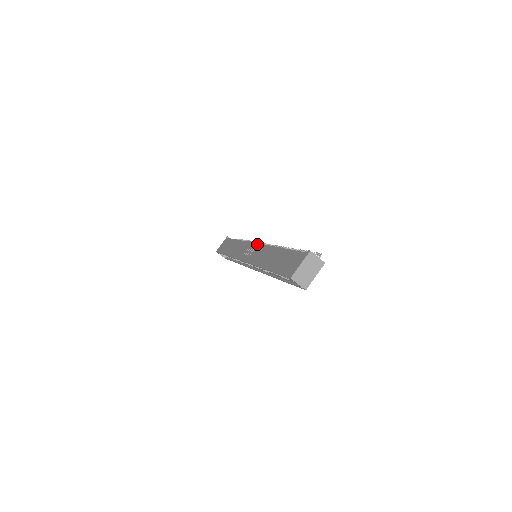
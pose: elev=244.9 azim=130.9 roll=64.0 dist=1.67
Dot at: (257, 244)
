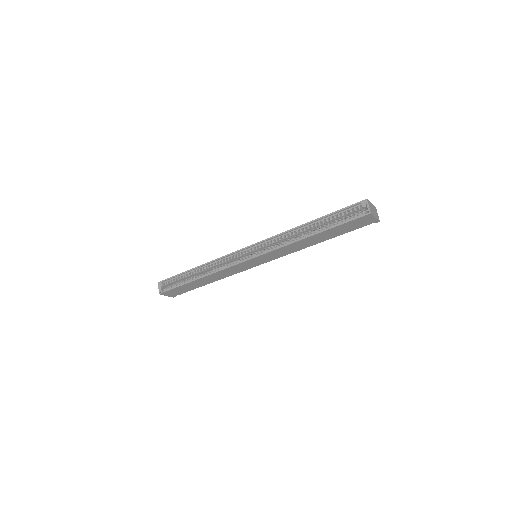
Dot at: occluded
